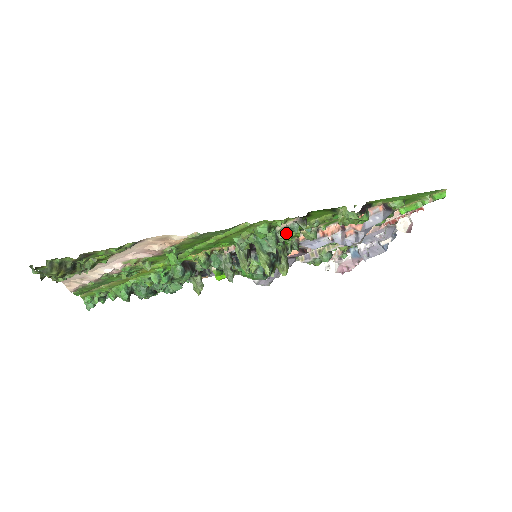
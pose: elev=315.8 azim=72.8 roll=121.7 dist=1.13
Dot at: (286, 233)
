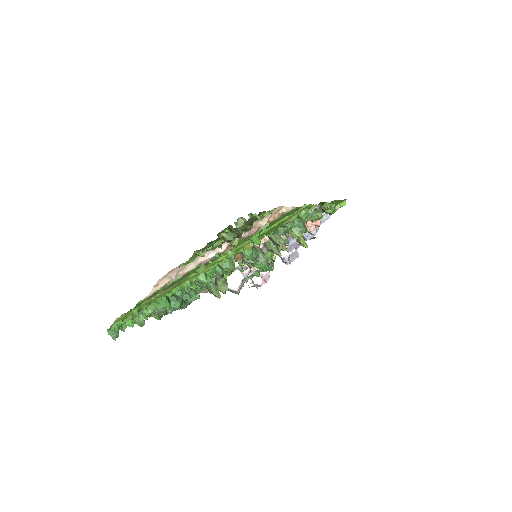
Dot at: (310, 218)
